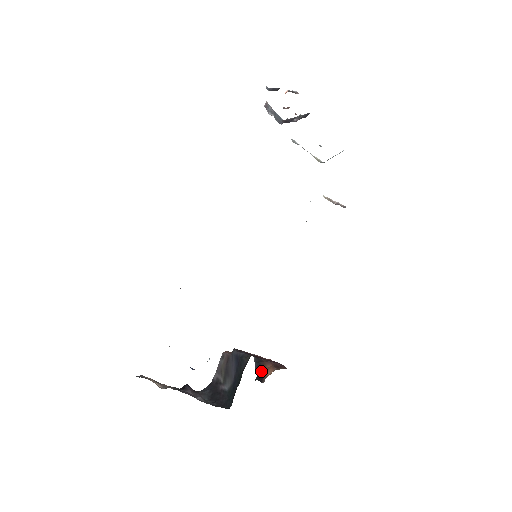
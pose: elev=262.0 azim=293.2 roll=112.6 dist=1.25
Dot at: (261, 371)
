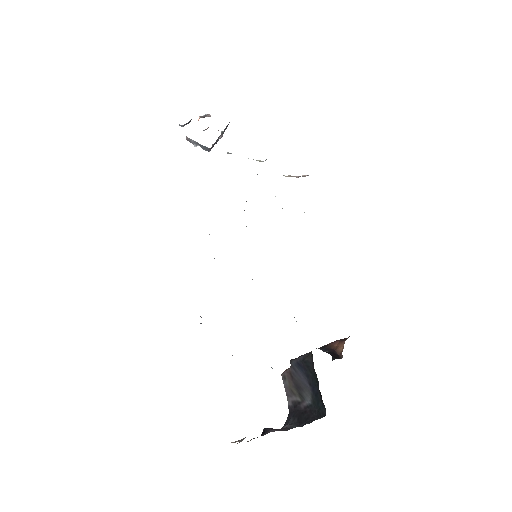
Dot at: (332, 352)
